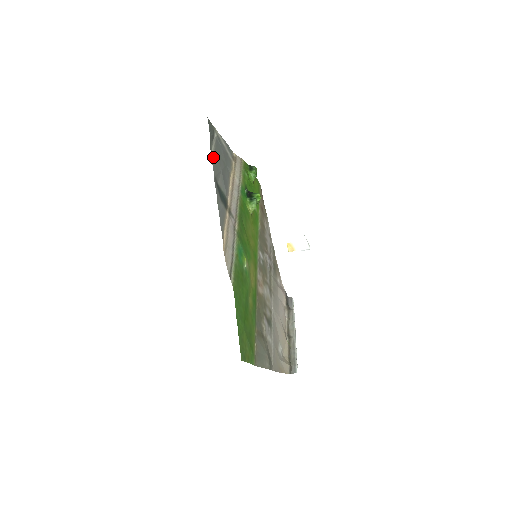
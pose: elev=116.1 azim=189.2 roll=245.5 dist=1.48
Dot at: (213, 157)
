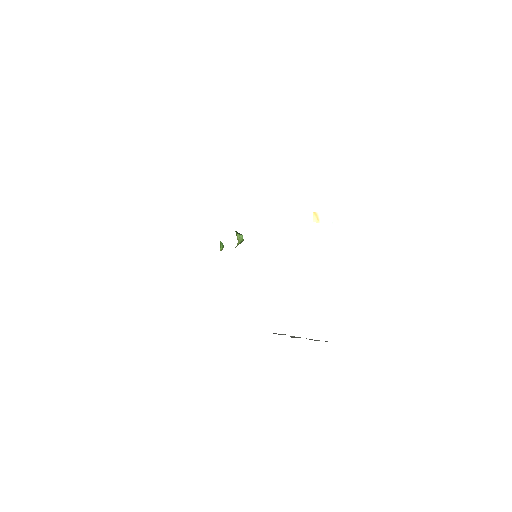
Dot at: occluded
